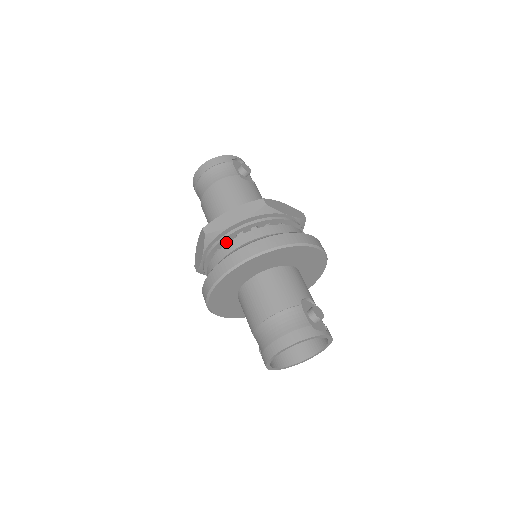
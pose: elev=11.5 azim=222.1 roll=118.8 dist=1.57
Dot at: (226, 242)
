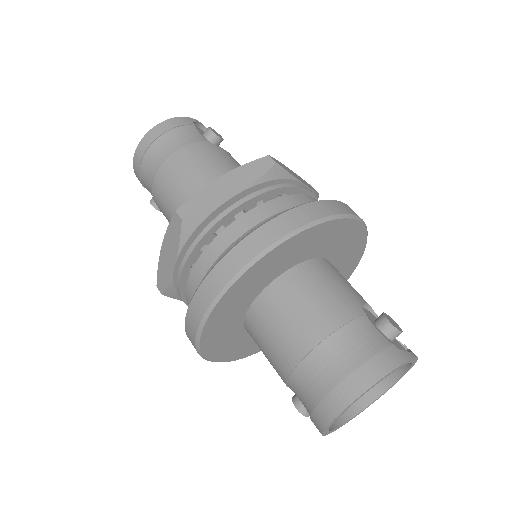
Dot at: occluded
